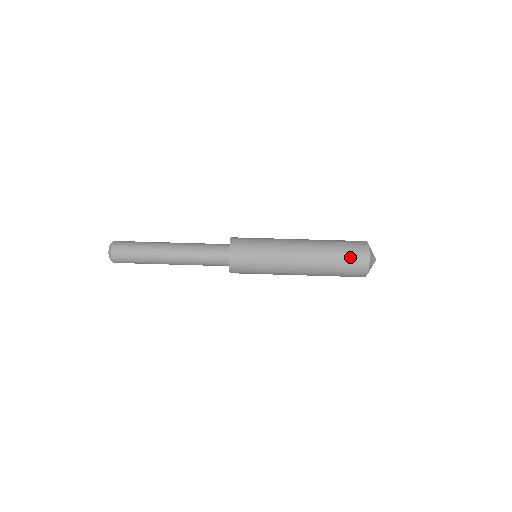
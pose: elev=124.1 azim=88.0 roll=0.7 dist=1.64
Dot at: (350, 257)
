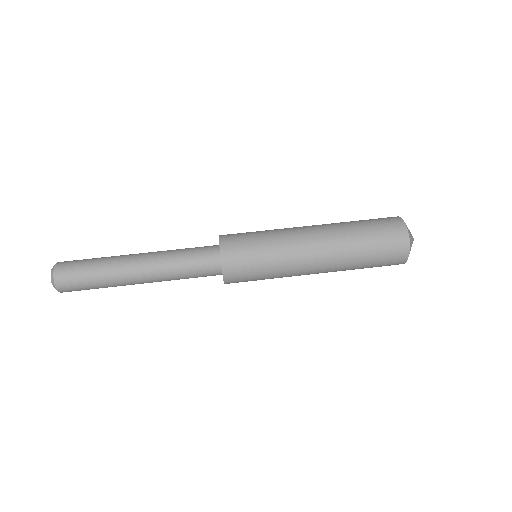
Dot at: (381, 229)
